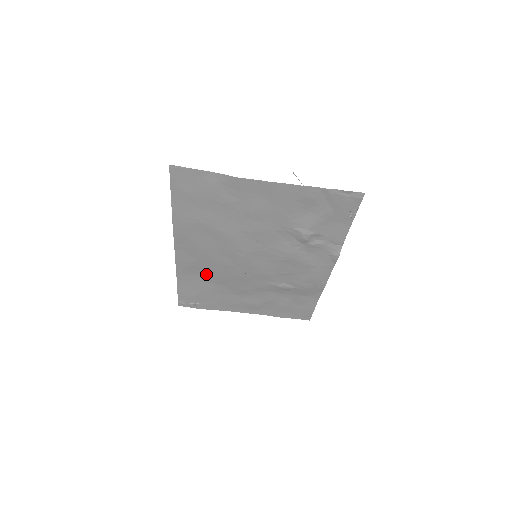
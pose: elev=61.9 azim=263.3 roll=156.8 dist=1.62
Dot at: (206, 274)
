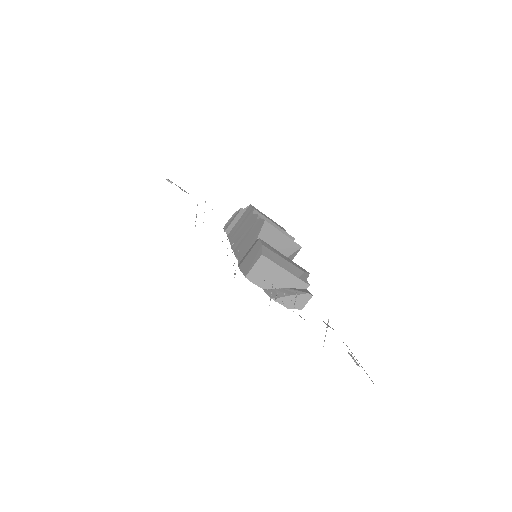
Dot at: occluded
